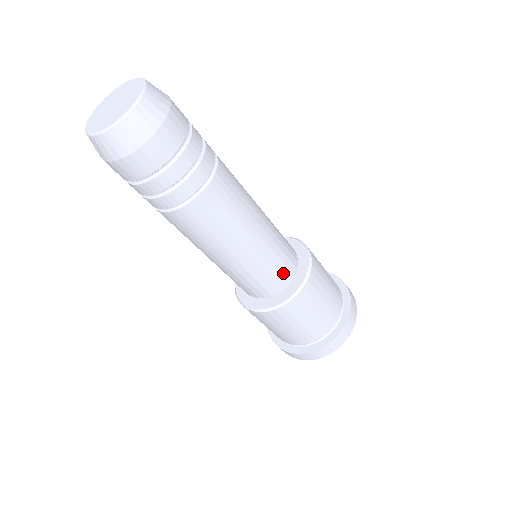
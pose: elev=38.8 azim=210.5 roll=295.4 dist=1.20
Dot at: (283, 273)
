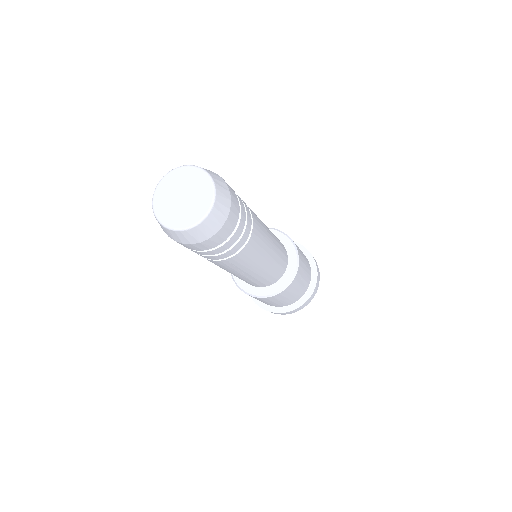
Dot at: (264, 284)
